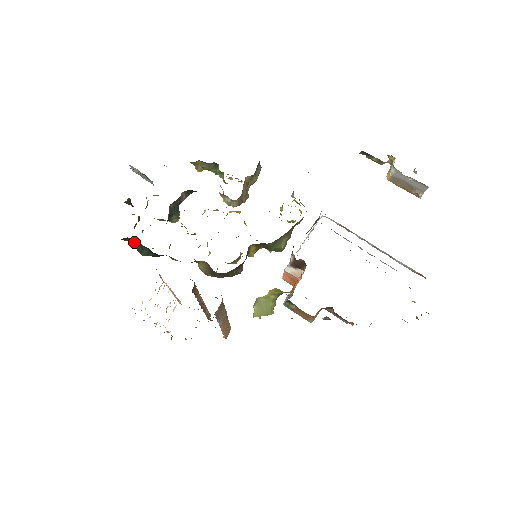
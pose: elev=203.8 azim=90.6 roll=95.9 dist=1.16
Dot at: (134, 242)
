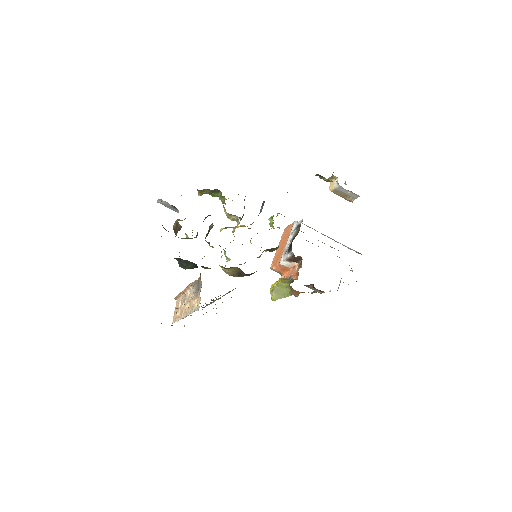
Dot at: (180, 260)
